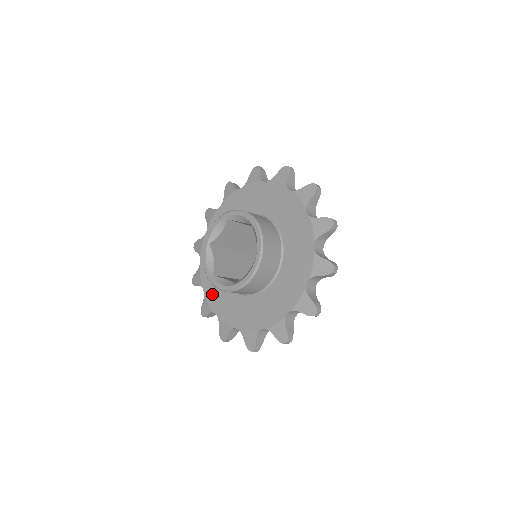
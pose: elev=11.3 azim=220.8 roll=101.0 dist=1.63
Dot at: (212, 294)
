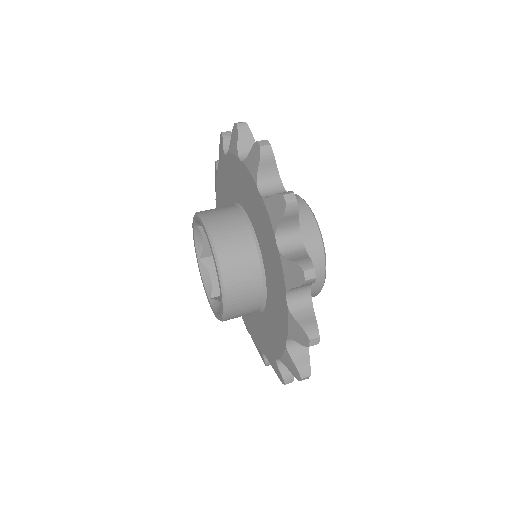
Dot at: occluded
